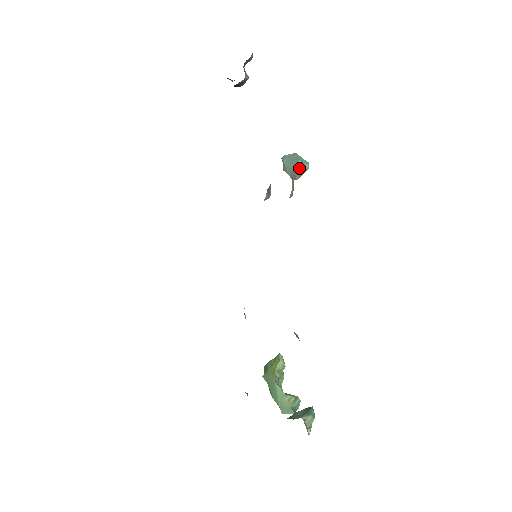
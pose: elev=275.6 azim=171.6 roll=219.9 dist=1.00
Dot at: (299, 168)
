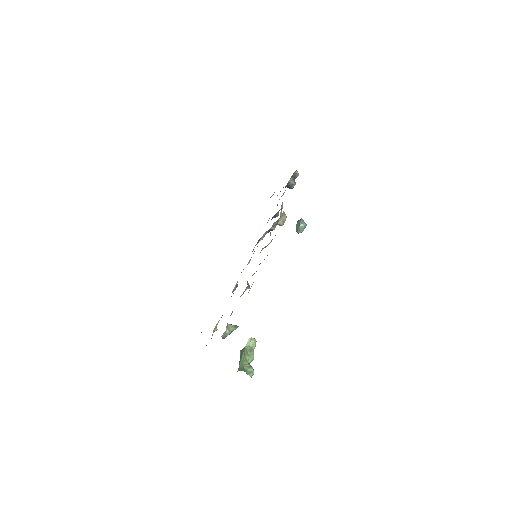
Dot at: (300, 224)
